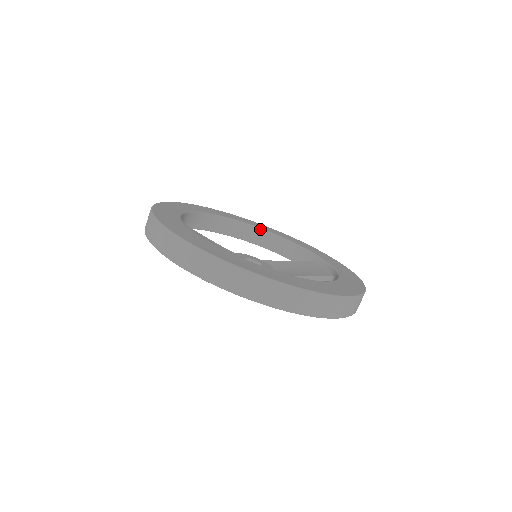
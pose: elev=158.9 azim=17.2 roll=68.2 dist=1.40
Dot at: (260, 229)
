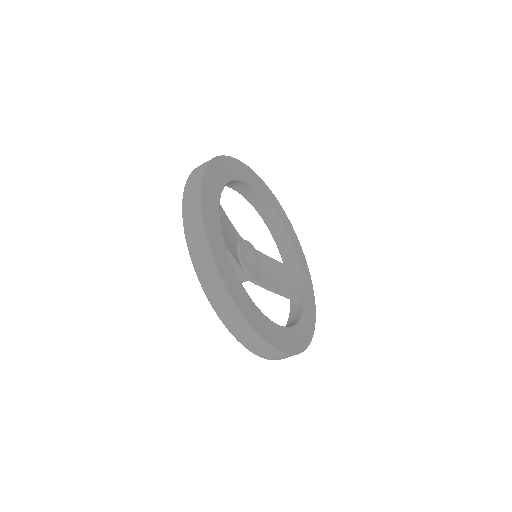
Dot at: (273, 209)
